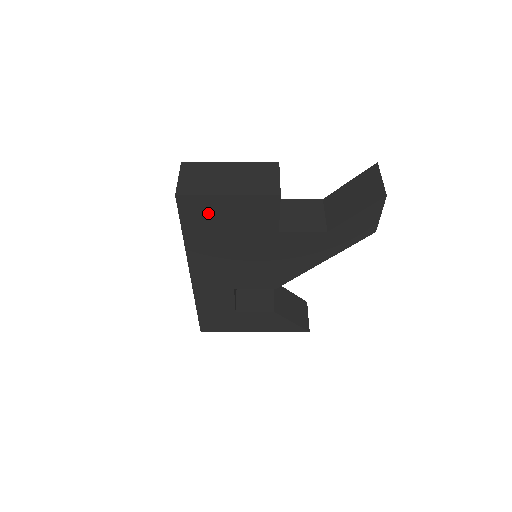
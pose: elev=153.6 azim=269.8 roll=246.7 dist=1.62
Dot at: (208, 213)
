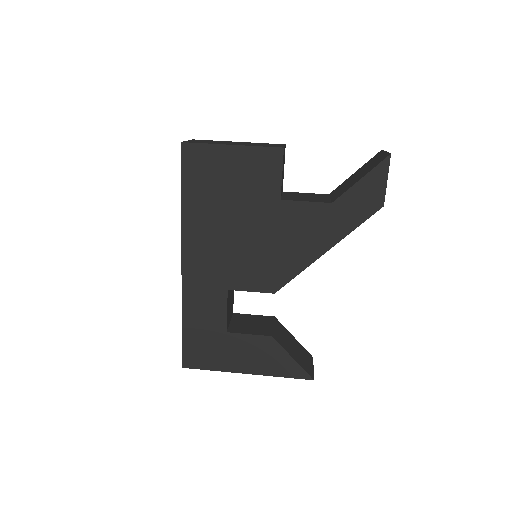
Dot at: (210, 168)
